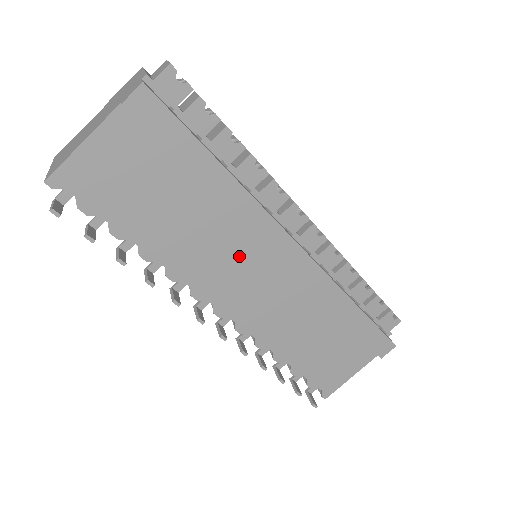
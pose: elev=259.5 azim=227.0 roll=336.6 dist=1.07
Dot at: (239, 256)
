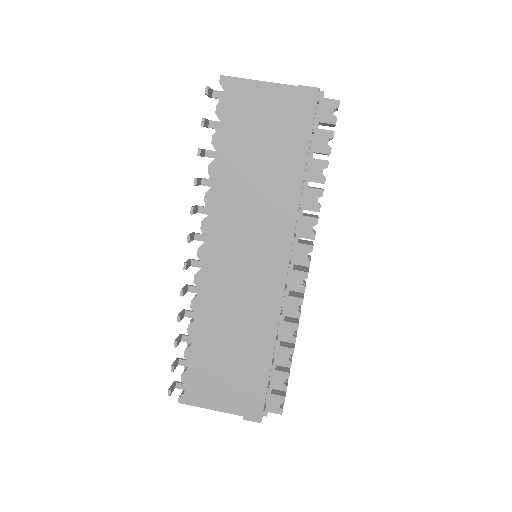
Dot at: (252, 233)
